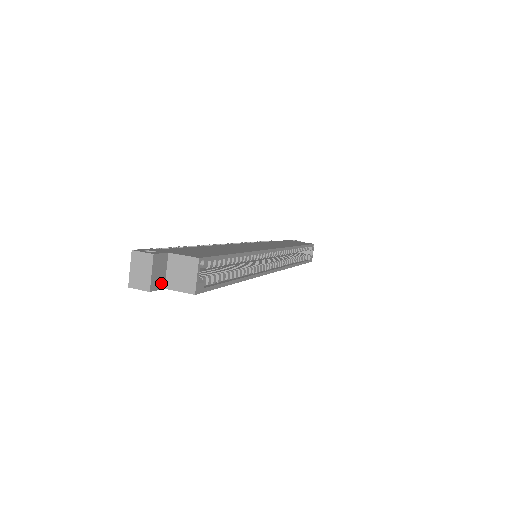
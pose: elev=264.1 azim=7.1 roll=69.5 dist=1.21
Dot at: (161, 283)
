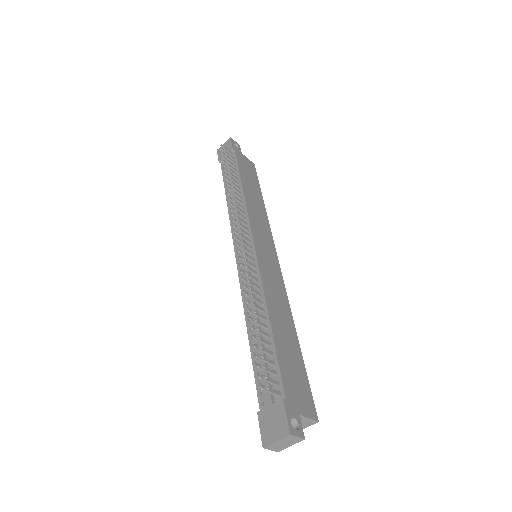
Dot at: occluded
